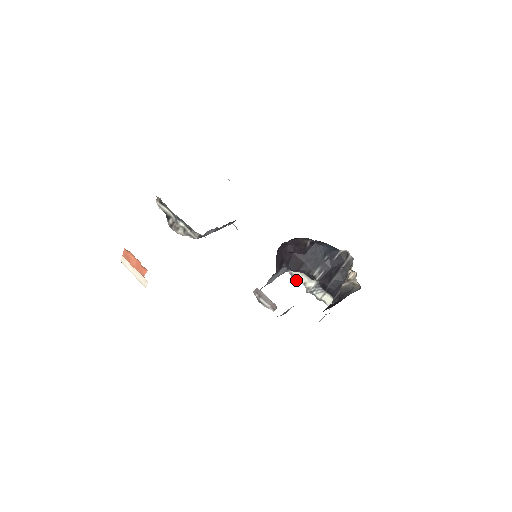
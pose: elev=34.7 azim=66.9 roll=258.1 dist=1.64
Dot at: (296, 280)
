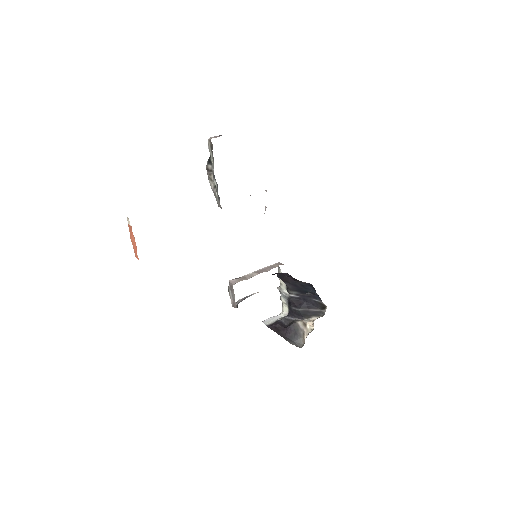
Dot at: occluded
